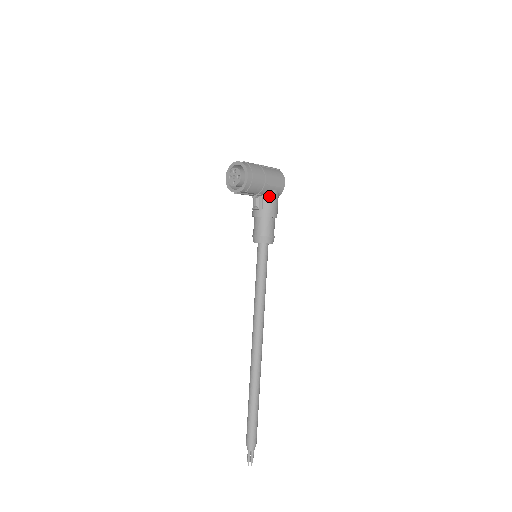
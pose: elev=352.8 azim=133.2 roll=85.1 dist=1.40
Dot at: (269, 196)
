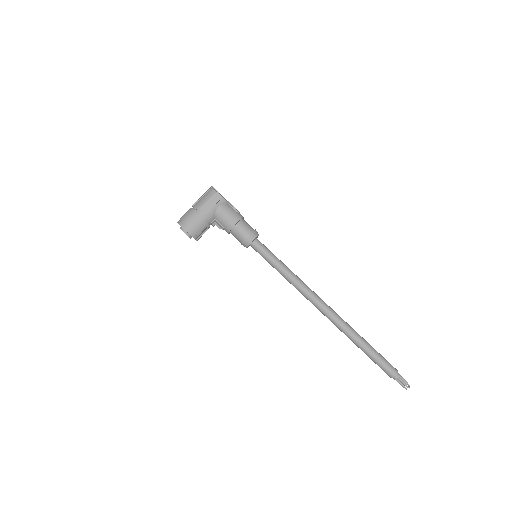
Dot at: (218, 216)
